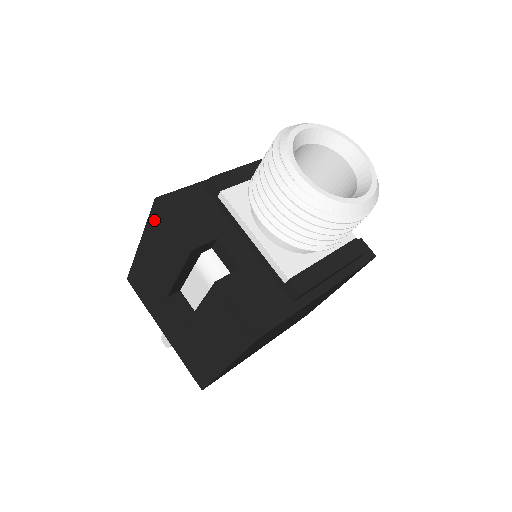
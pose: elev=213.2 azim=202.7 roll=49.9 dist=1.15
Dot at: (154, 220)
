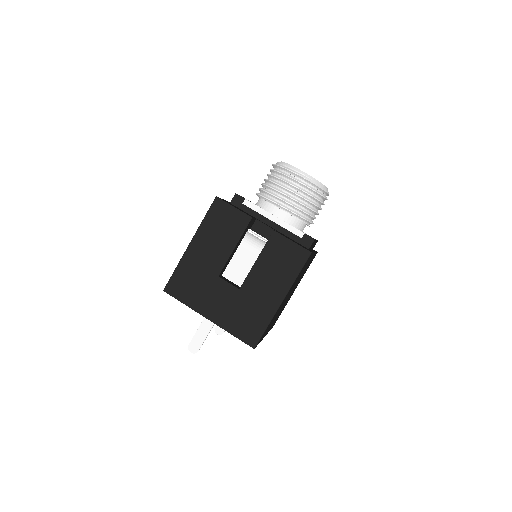
Dot at: (213, 213)
